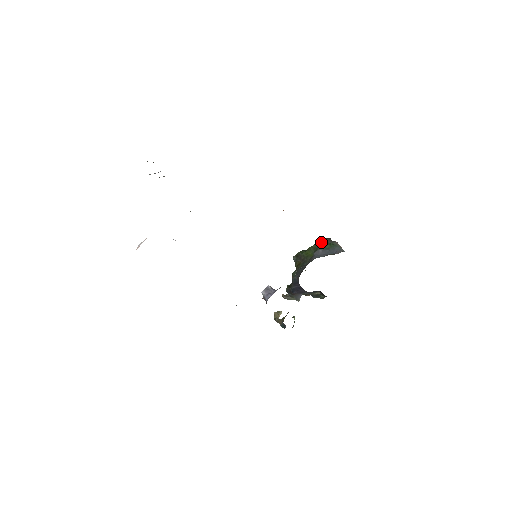
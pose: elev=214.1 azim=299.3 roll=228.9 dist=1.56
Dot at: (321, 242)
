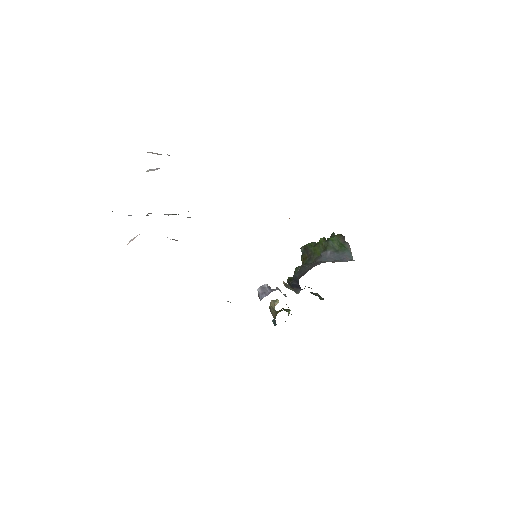
Dot at: (332, 241)
